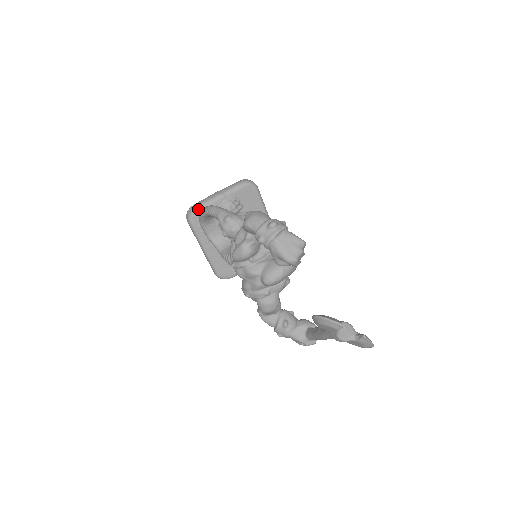
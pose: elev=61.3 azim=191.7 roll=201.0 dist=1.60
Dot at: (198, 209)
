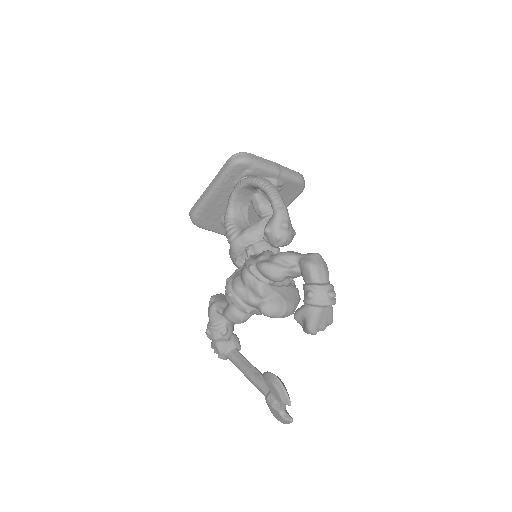
Dot at: (251, 163)
